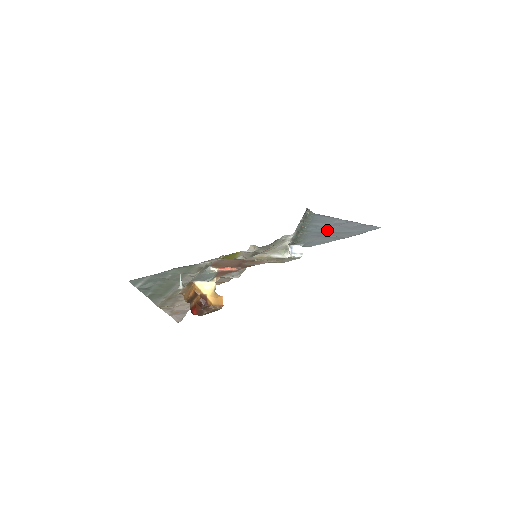
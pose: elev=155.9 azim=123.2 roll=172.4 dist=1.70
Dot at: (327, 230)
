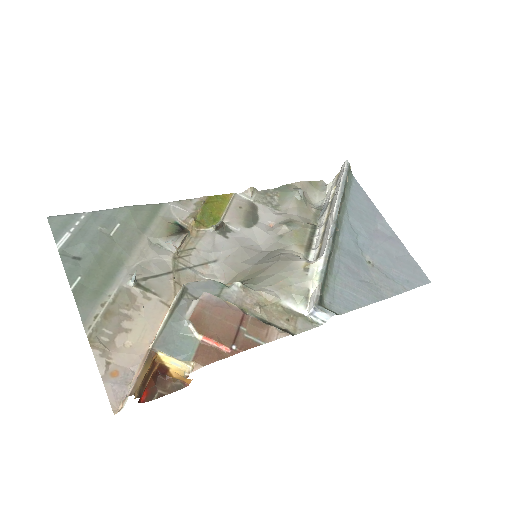
Dot at: (365, 253)
